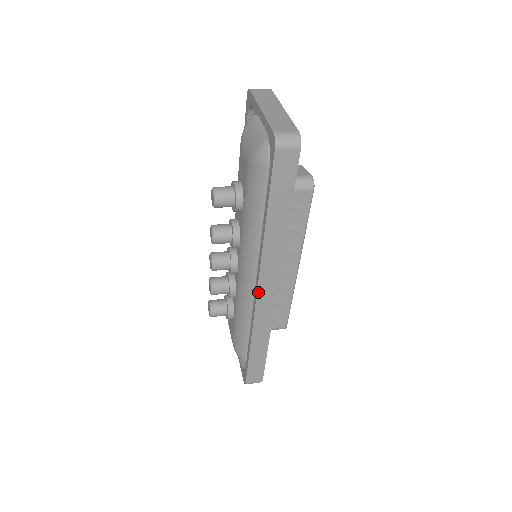
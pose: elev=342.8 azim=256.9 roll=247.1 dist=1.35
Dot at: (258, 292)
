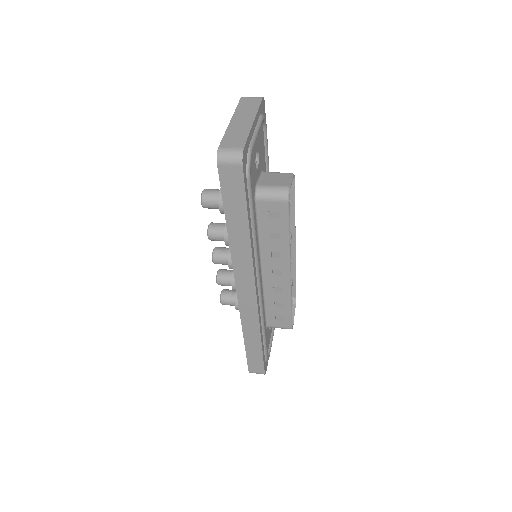
Dot at: (238, 292)
